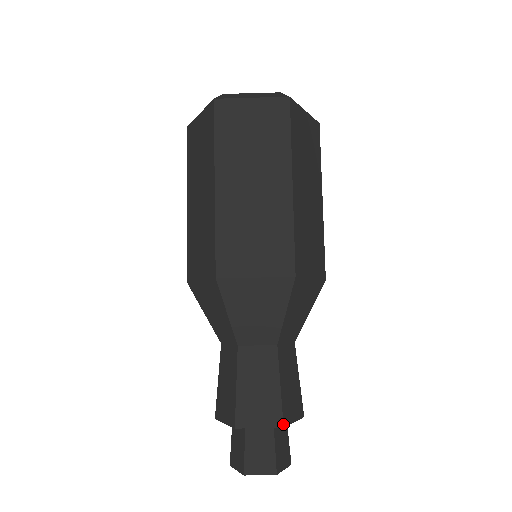
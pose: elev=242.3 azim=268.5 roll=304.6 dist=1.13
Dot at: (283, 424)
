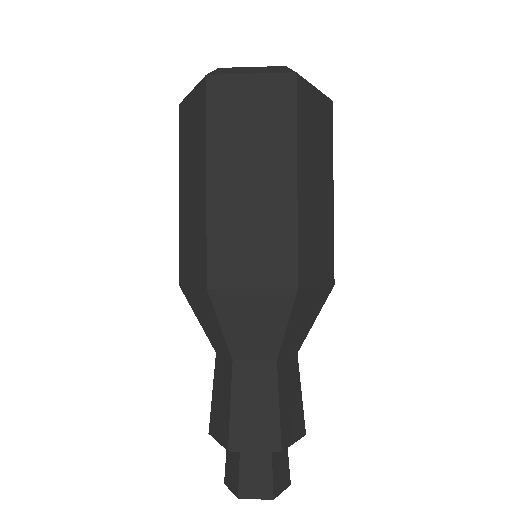
Dot at: (281, 448)
